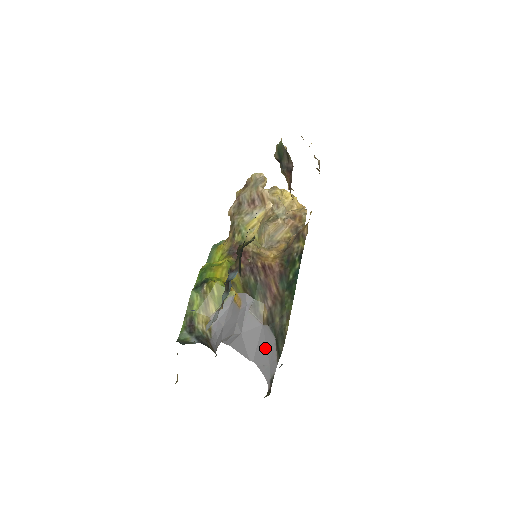
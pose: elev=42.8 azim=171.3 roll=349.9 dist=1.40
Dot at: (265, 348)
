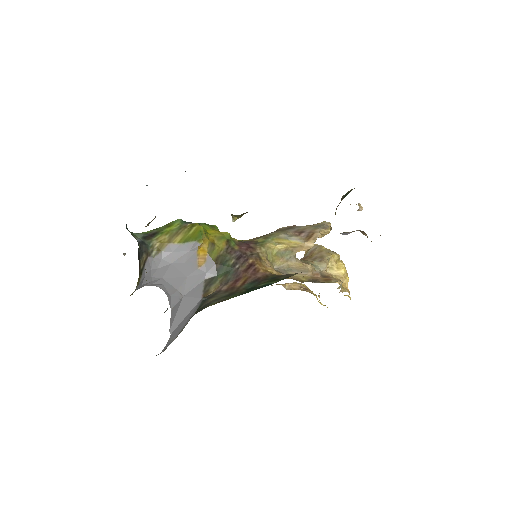
Dot at: (185, 322)
